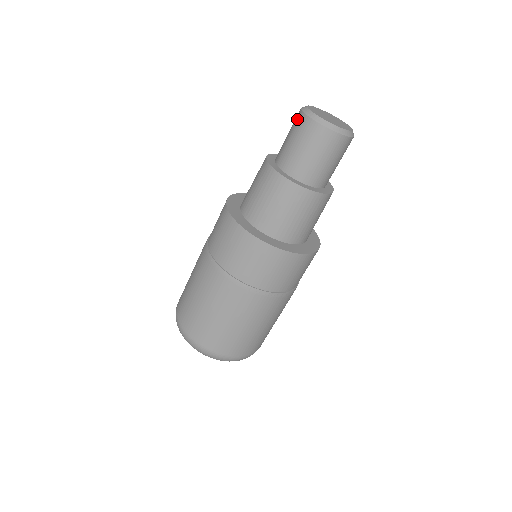
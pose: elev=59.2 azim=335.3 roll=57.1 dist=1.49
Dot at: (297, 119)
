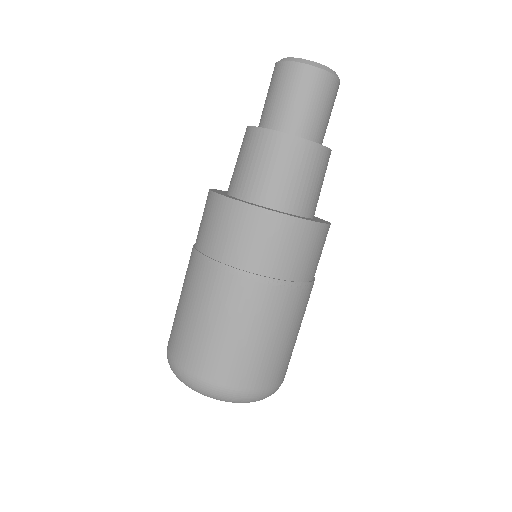
Dot at: (276, 72)
